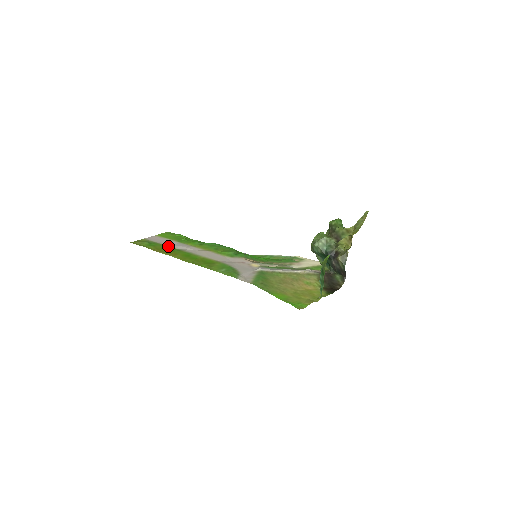
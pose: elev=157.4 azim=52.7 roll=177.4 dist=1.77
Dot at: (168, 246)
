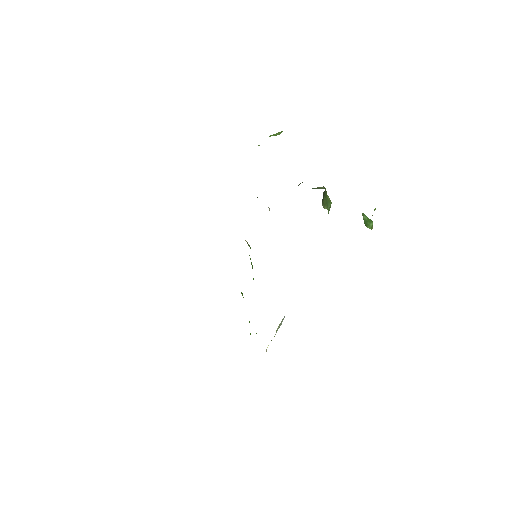
Dot at: occluded
